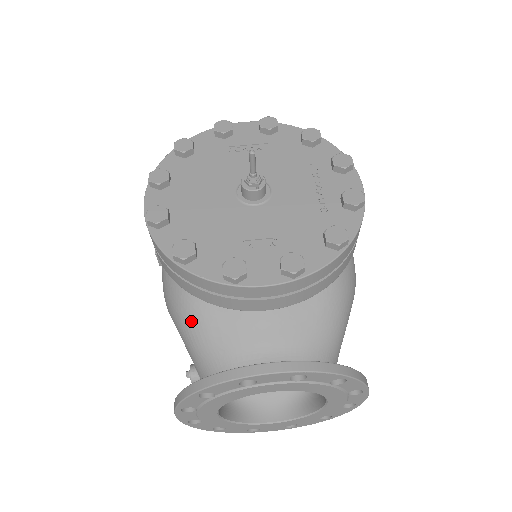
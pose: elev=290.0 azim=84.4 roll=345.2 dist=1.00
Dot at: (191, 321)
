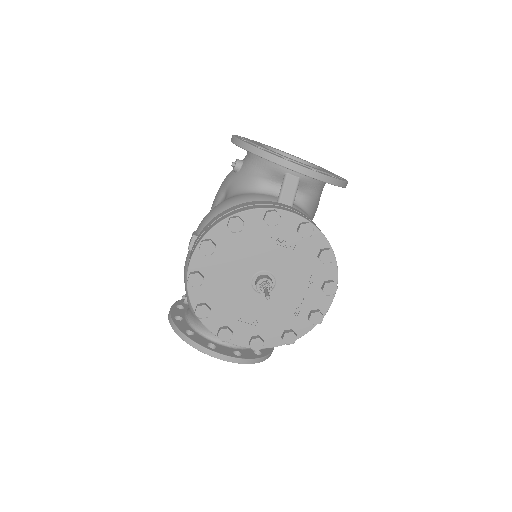
Dot at: occluded
